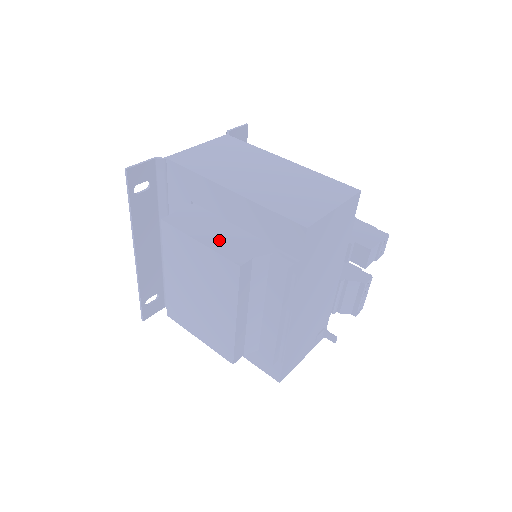
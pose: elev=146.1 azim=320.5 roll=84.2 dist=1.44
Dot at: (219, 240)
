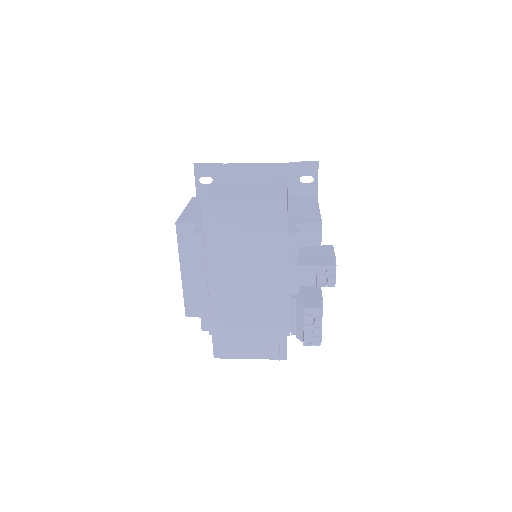
Dot at: (194, 212)
